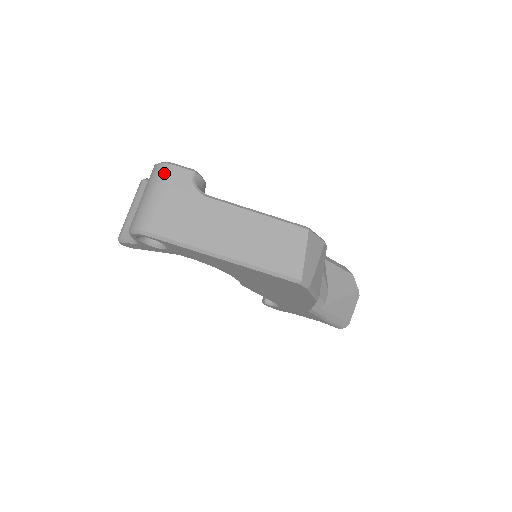
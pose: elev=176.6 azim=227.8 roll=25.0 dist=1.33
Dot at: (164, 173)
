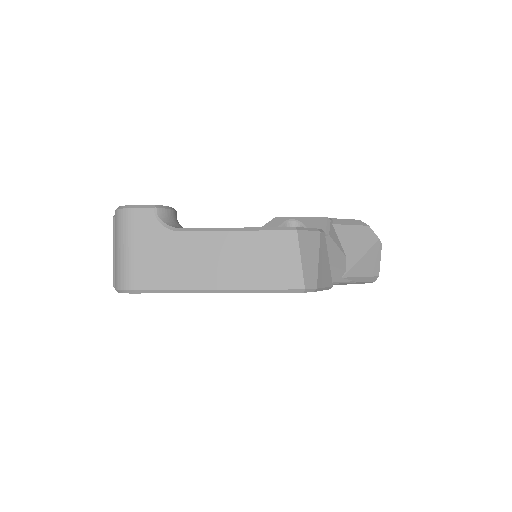
Dot at: (126, 220)
